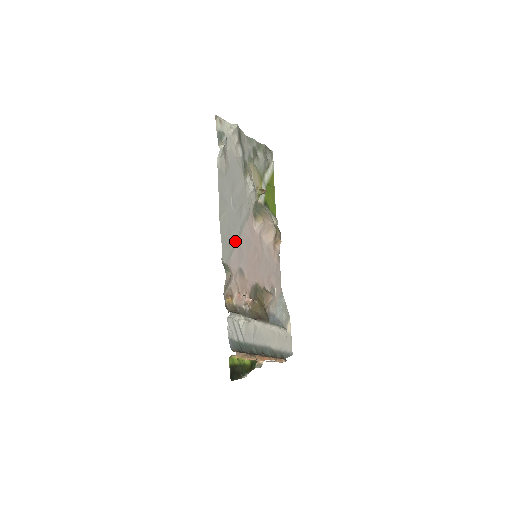
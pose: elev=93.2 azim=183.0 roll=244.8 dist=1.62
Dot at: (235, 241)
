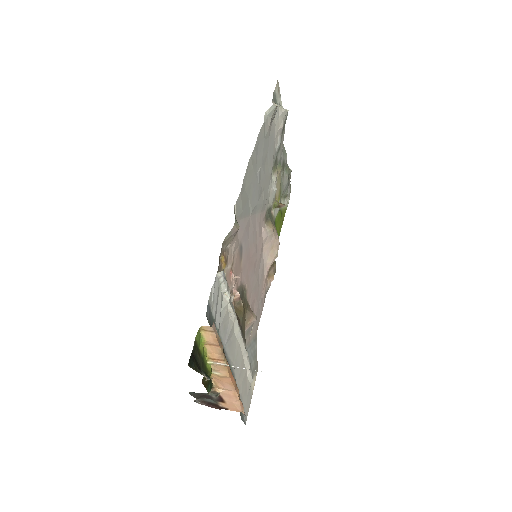
Dot at: (248, 211)
